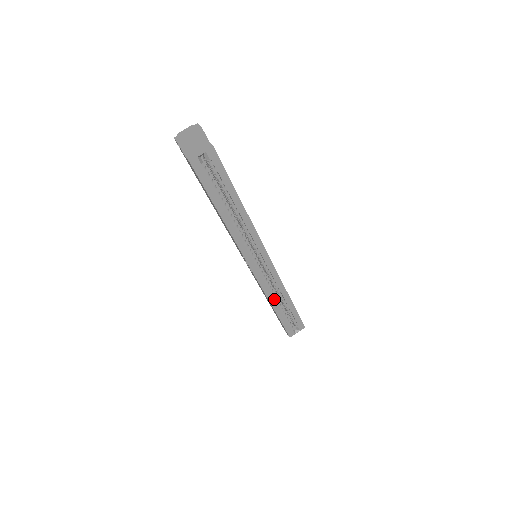
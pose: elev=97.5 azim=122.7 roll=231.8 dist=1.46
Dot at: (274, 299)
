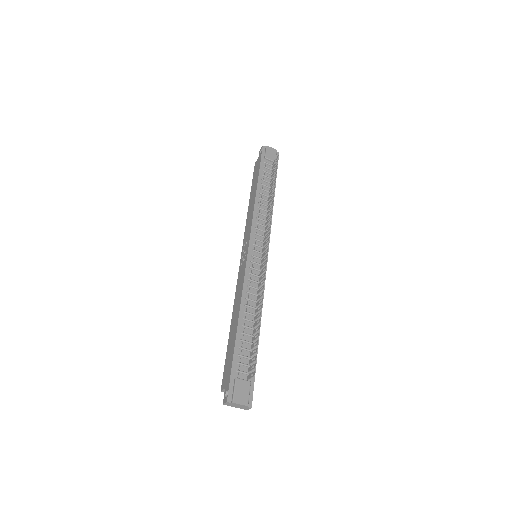
Dot at: occluded
